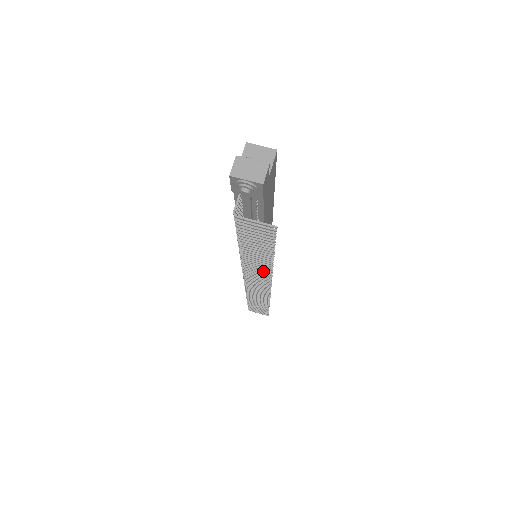
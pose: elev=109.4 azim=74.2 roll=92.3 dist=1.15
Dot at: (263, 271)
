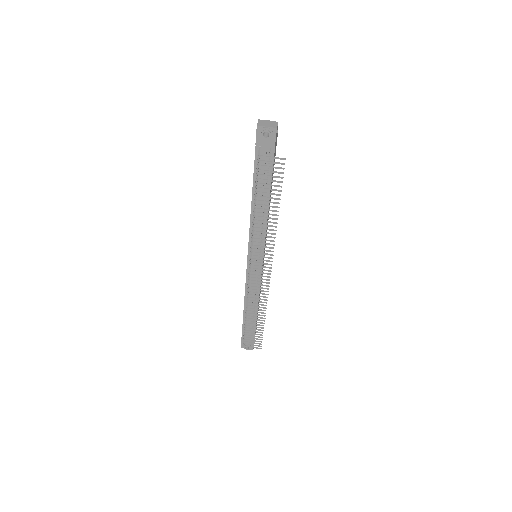
Dot at: (268, 240)
